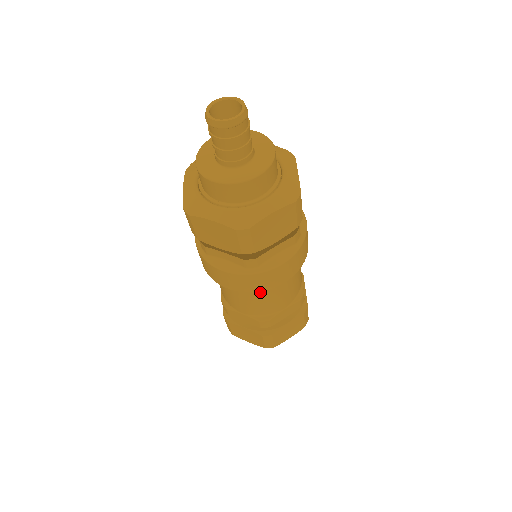
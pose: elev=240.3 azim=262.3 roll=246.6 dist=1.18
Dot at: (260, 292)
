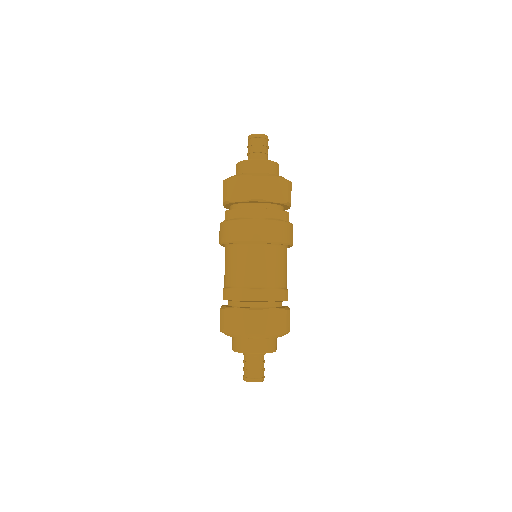
Dot at: (258, 253)
